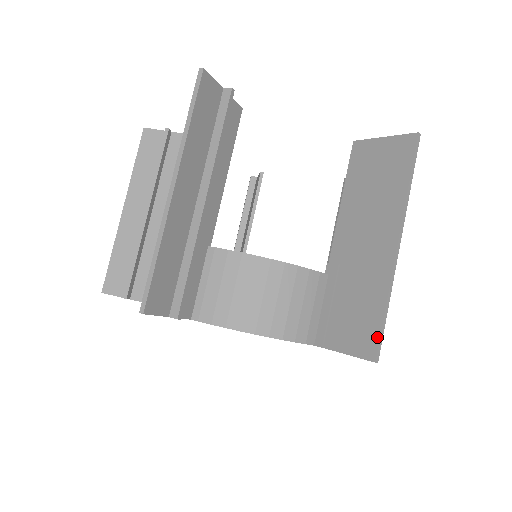
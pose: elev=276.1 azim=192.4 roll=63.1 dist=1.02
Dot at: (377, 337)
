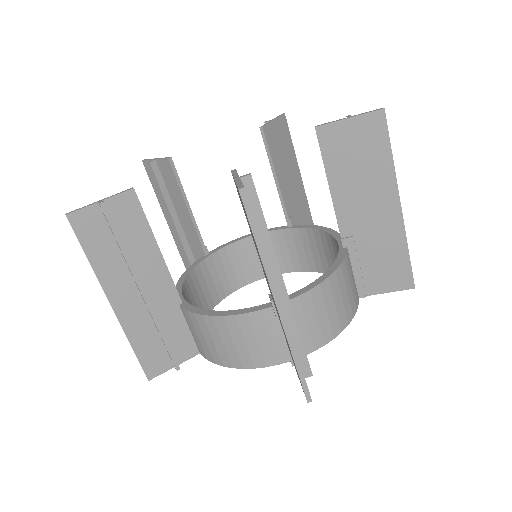
Dot at: (301, 383)
